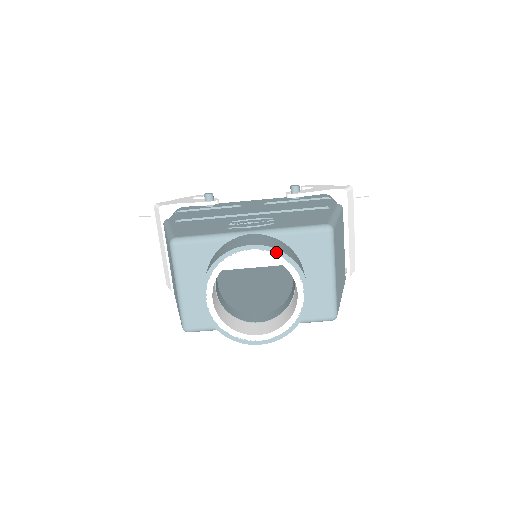
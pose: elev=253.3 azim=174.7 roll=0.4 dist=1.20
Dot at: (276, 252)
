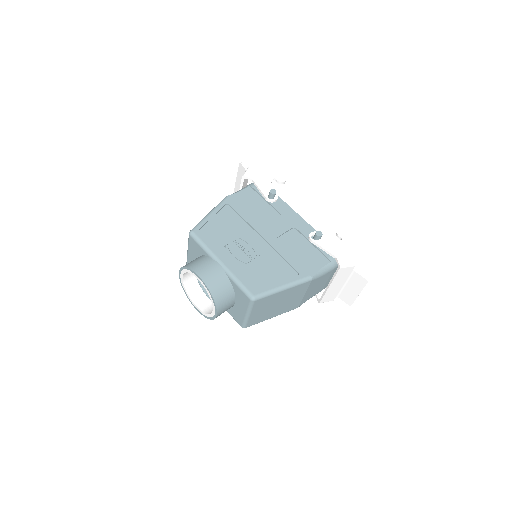
Dot at: (208, 290)
